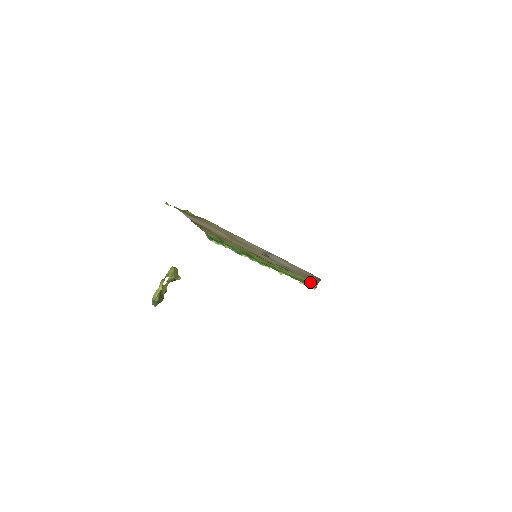
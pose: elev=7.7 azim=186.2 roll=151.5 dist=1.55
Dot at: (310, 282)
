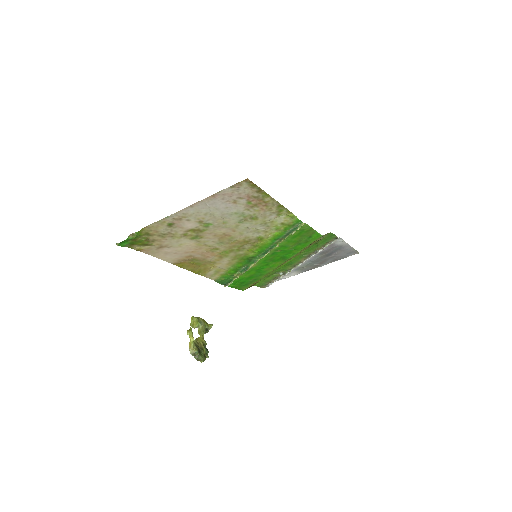
Dot at: (288, 218)
